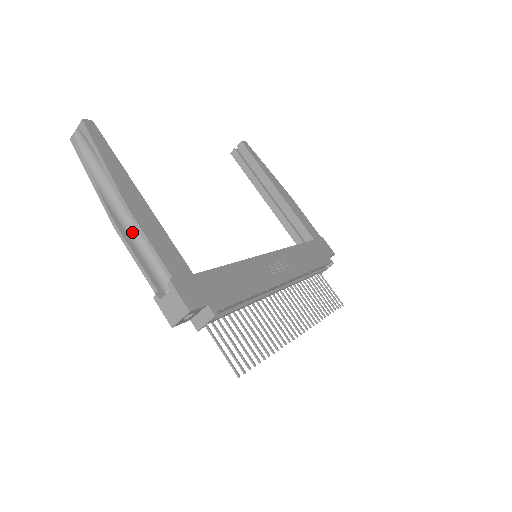
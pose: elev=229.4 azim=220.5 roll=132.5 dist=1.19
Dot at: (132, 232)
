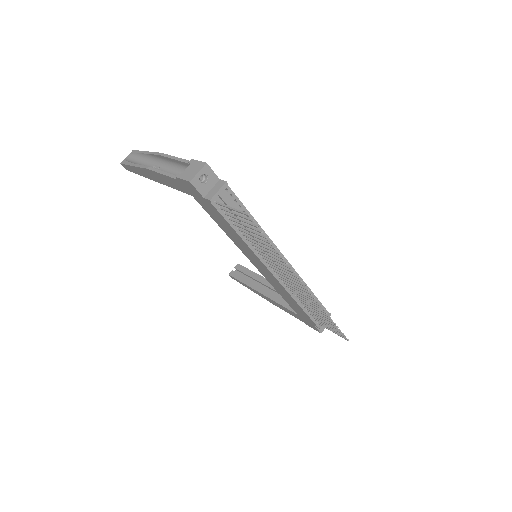
Dot at: occluded
